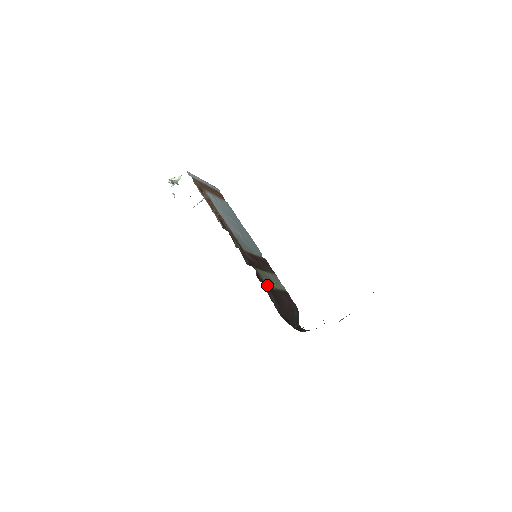
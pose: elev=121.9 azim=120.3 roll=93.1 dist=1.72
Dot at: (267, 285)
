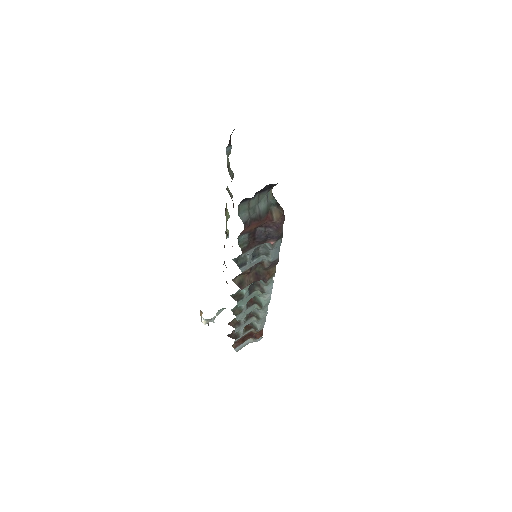
Dot at: occluded
